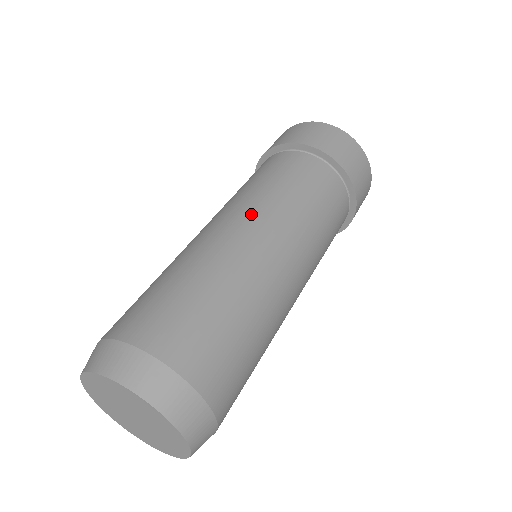
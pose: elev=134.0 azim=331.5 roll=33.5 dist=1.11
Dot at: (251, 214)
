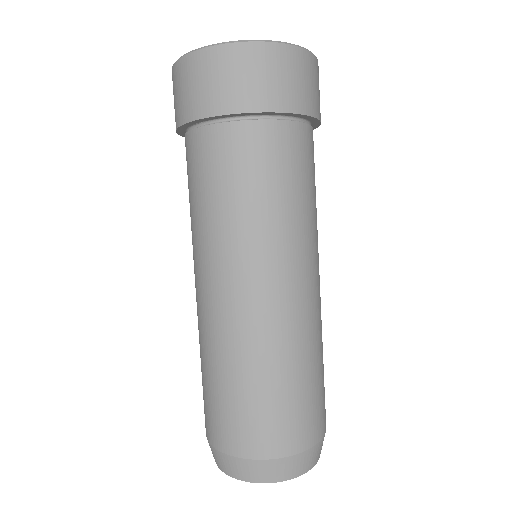
Dot at: (297, 264)
